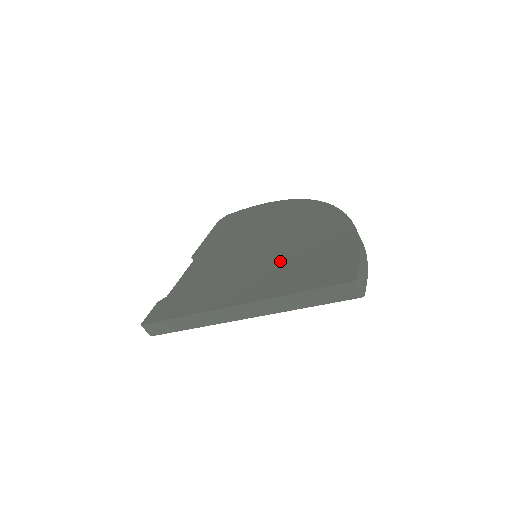
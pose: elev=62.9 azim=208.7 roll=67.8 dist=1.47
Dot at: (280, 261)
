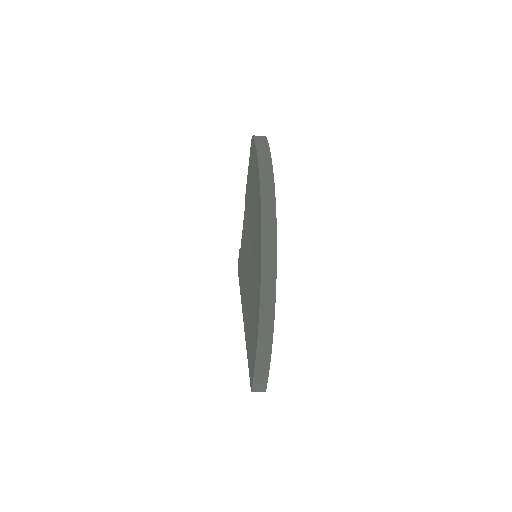
Dot at: (249, 305)
